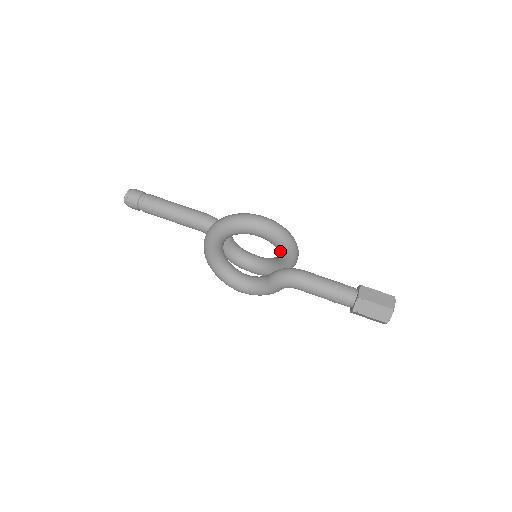
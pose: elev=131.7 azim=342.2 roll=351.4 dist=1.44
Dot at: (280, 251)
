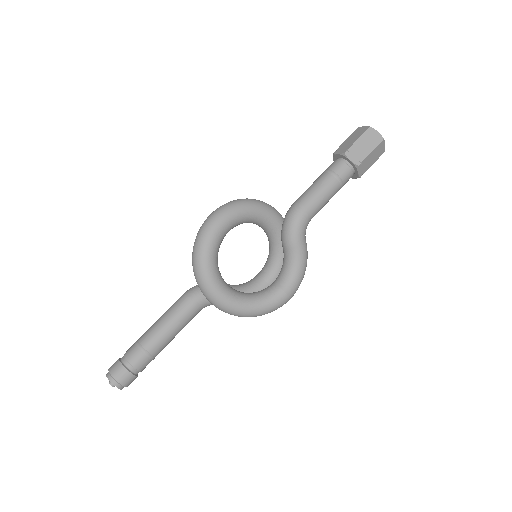
Dot at: (260, 217)
